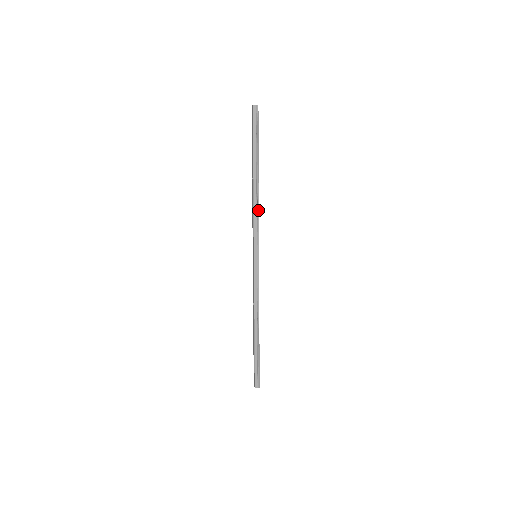
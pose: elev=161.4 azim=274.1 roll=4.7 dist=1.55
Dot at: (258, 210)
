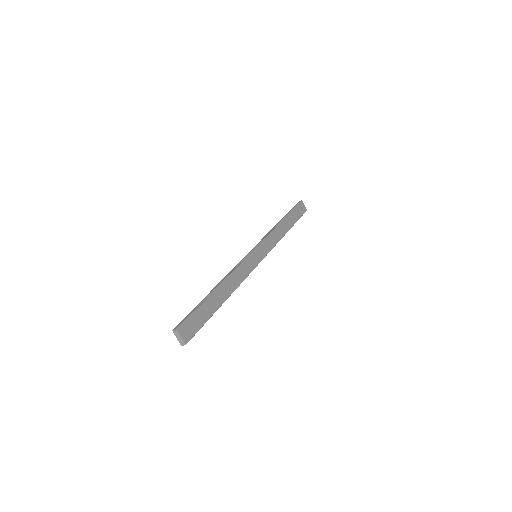
Dot at: (272, 231)
